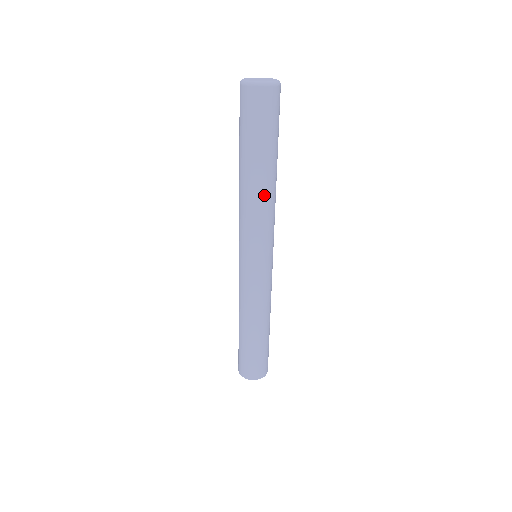
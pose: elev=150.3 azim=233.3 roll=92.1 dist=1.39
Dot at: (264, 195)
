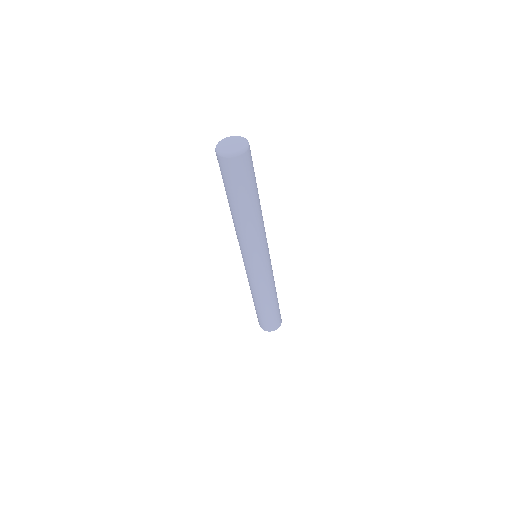
Dot at: (261, 217)
